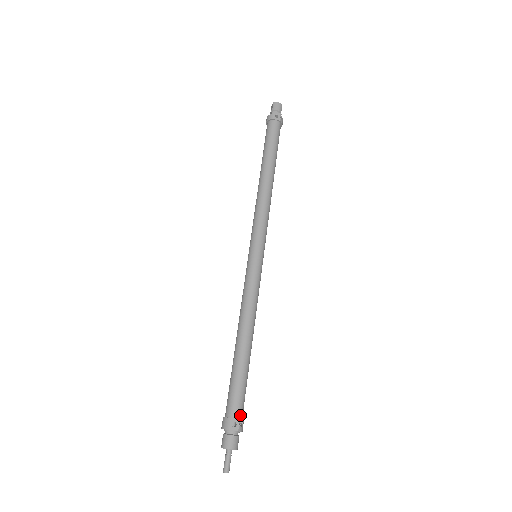
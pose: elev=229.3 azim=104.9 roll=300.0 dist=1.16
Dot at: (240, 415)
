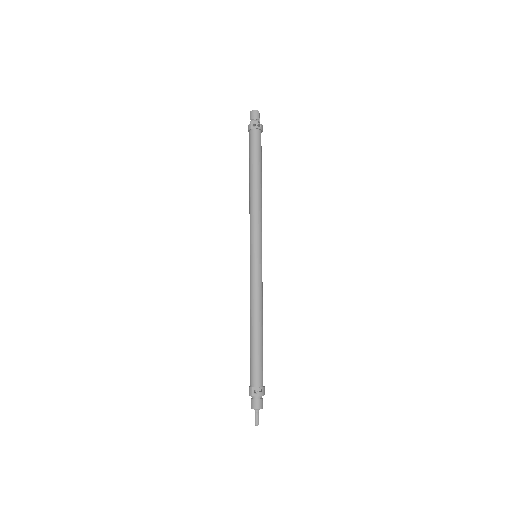
Dot at: (259, 384)
